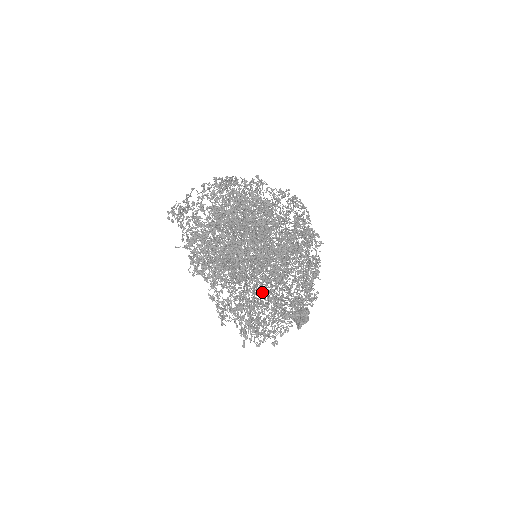
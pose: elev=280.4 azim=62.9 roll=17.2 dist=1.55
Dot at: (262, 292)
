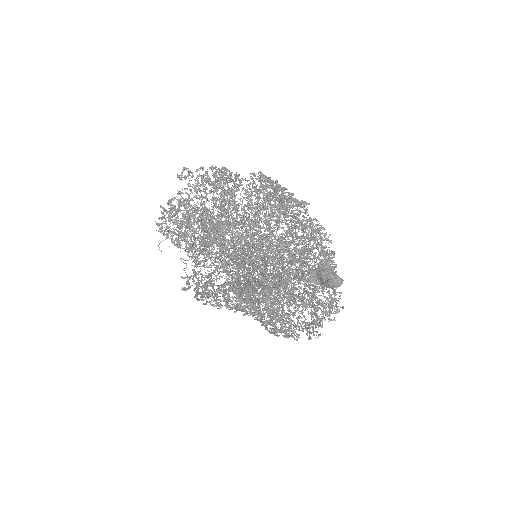
Dot at: (206, 182)
